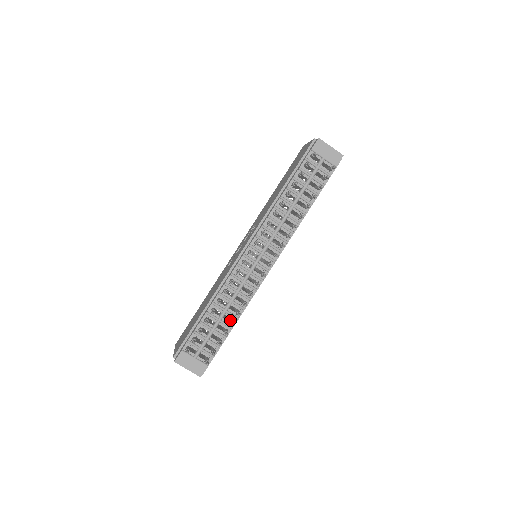
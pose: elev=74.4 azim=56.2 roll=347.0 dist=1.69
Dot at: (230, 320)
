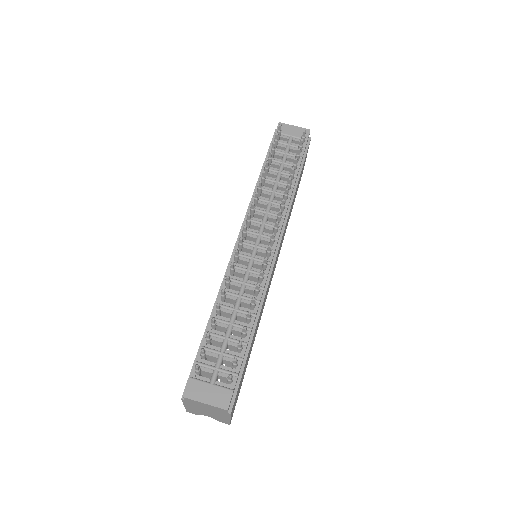
Dot at: (246, 322)
